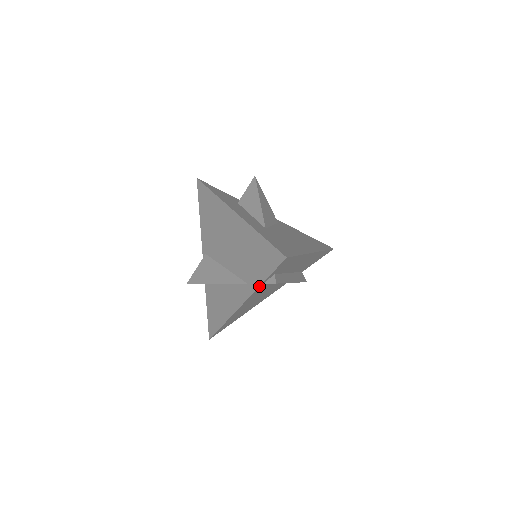
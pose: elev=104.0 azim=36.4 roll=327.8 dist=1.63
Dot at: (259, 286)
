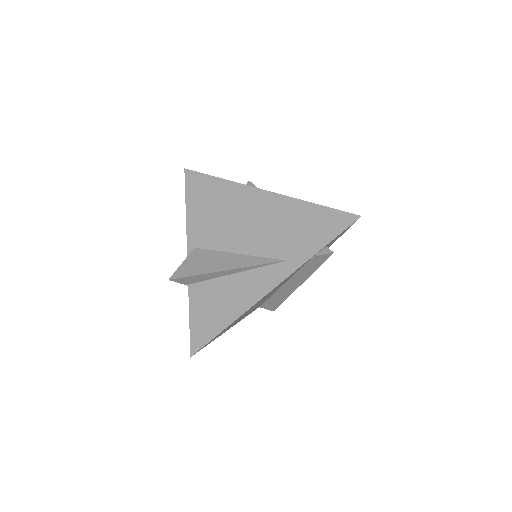
Dot at: (311, 257)
